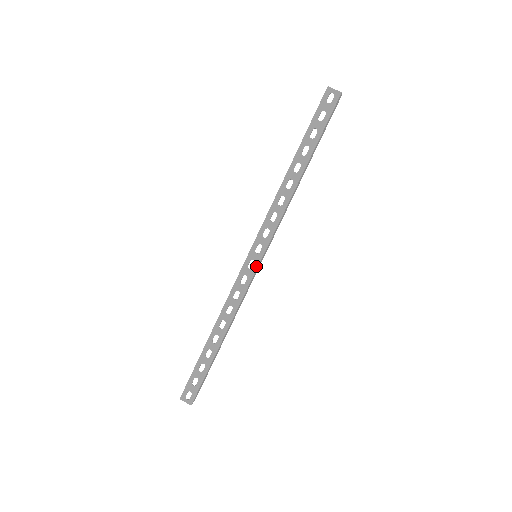
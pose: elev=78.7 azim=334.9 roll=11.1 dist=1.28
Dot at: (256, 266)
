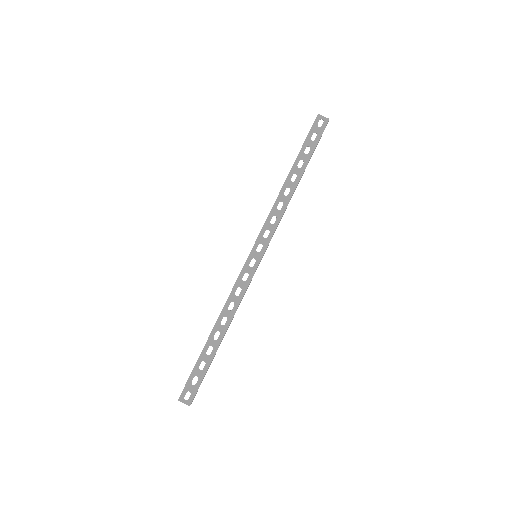
Dot at: (257, 264)
